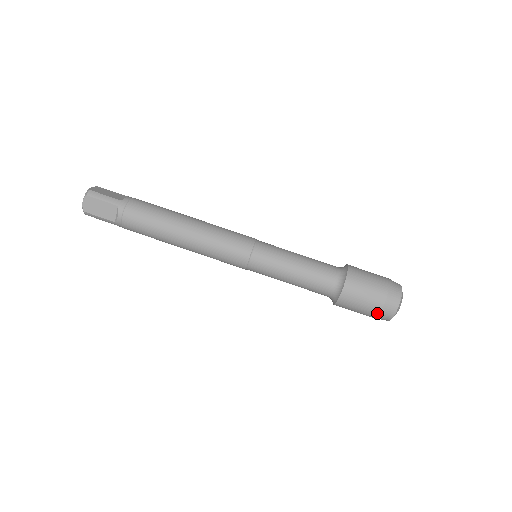
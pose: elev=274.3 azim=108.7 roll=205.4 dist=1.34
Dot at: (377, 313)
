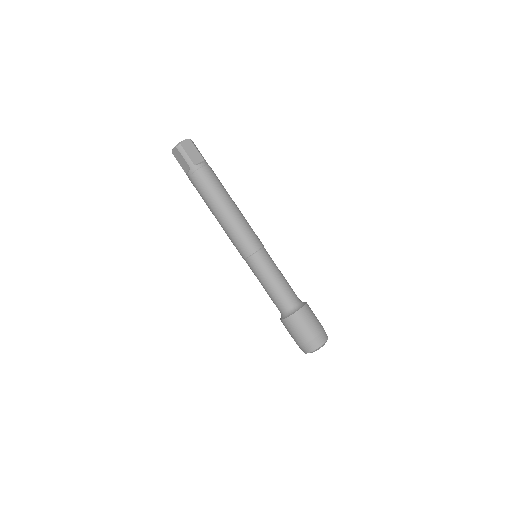
Dot at: (314, 337)
